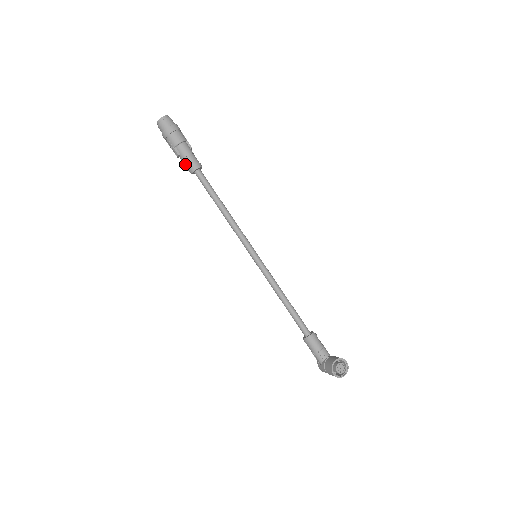
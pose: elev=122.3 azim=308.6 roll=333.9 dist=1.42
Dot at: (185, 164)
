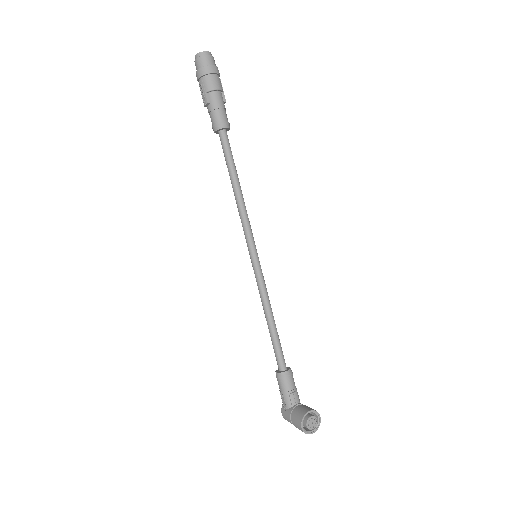
Dot at: (211, 117)
